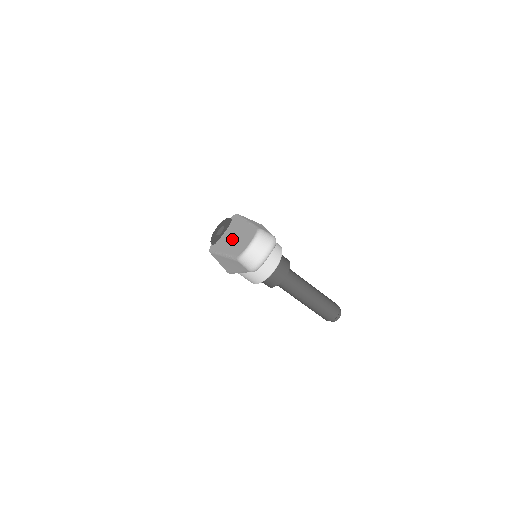
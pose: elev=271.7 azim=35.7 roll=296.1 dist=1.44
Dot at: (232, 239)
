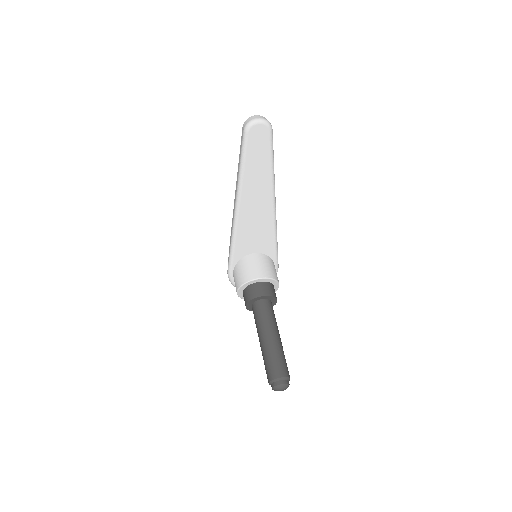
Dot at: occluded
